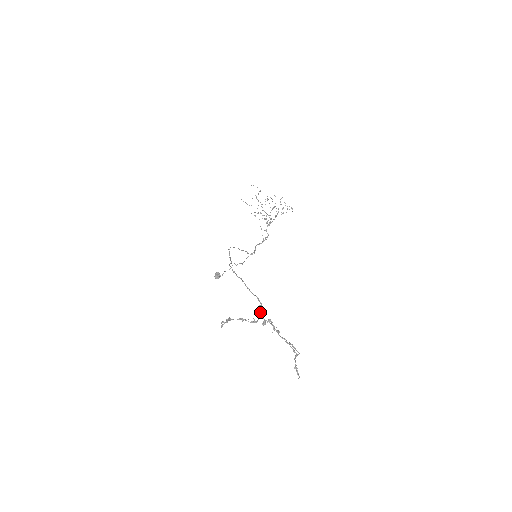
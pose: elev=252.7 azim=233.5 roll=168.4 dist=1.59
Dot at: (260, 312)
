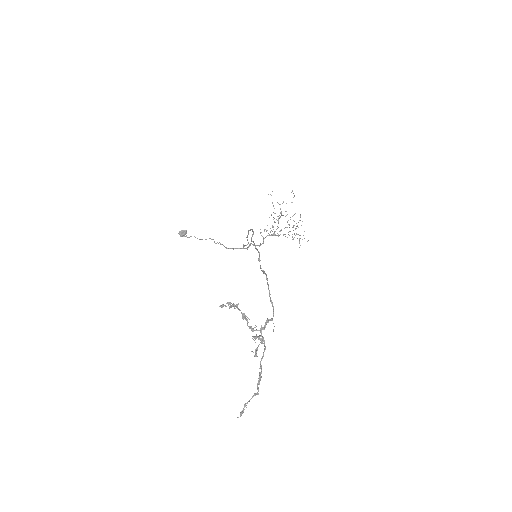
Dot at: occluded
